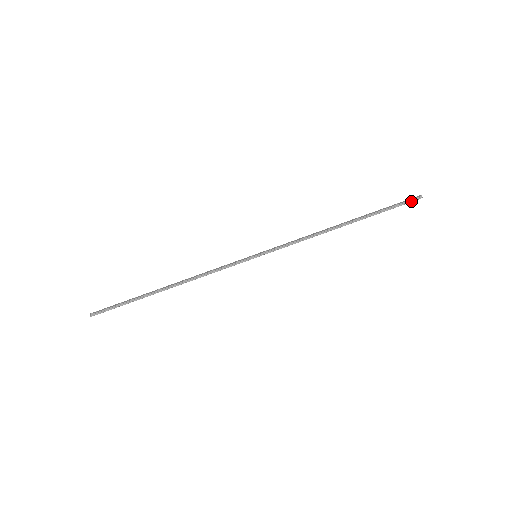
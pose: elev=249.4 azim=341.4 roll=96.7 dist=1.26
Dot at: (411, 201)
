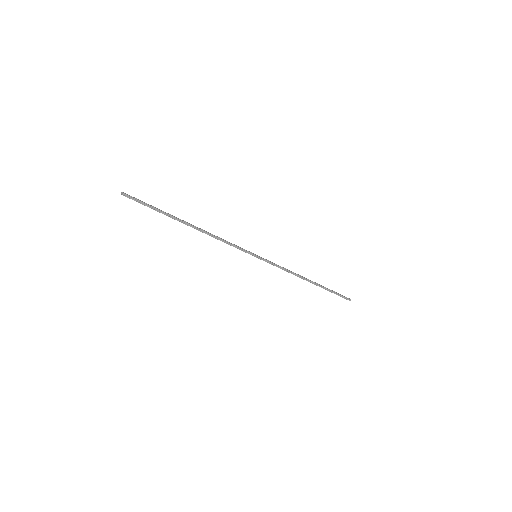
Dot at: (346, 298)
